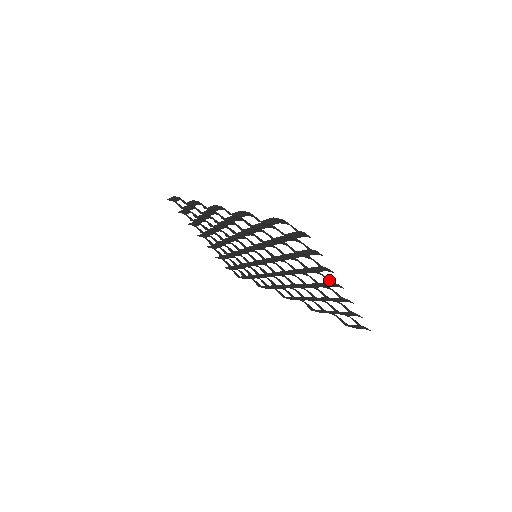
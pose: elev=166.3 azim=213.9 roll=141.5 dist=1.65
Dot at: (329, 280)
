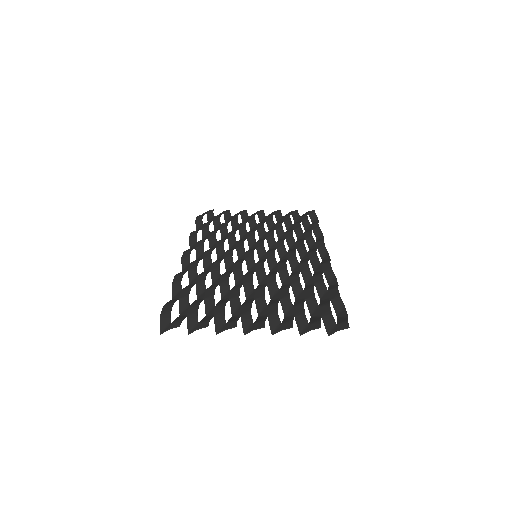
Dot at: (248, 326)
